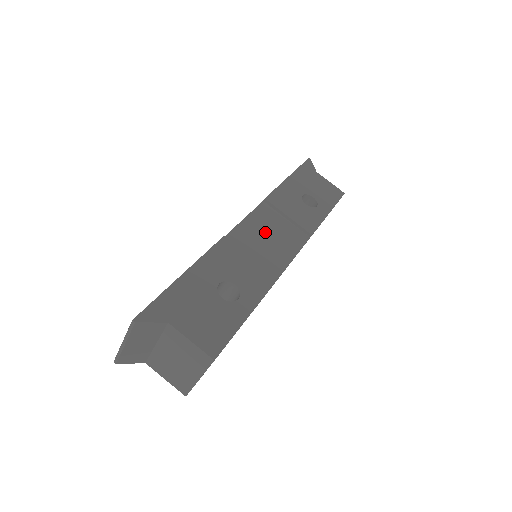
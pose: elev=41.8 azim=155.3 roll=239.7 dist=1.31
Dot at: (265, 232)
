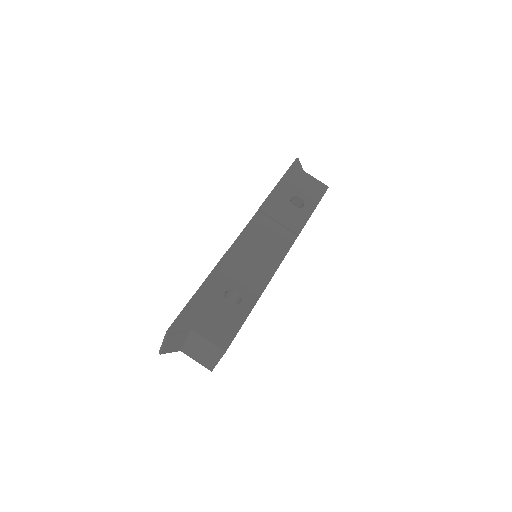
Dot at: (260, 239)
